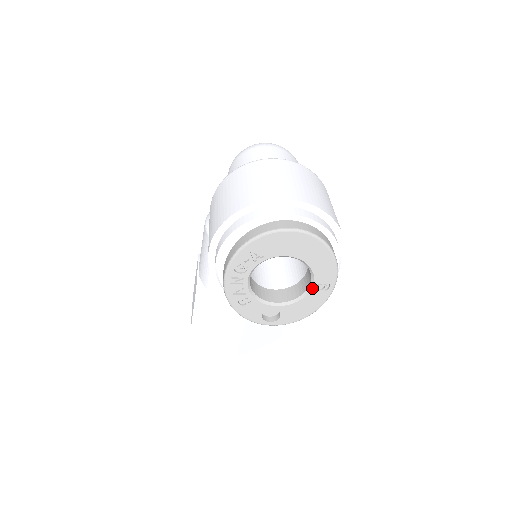
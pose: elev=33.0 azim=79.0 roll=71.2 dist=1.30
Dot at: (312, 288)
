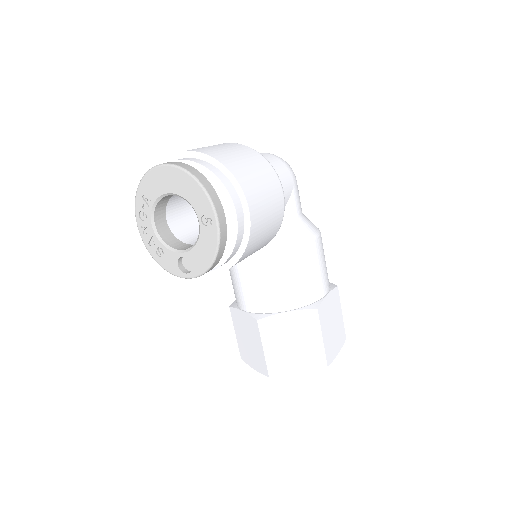
Dot at: (200, 225)
